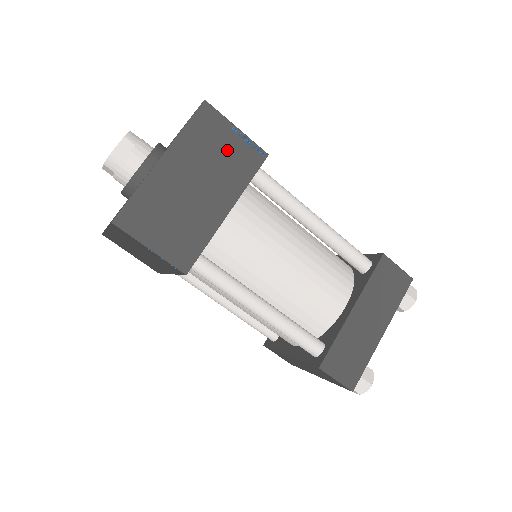
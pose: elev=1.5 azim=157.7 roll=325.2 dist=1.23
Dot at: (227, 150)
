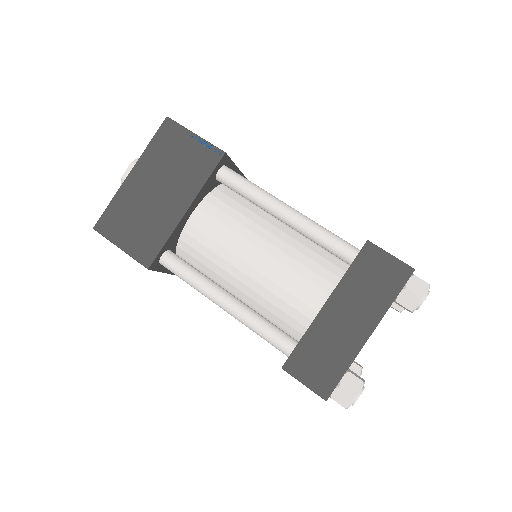
Dot at: (186, 156)
